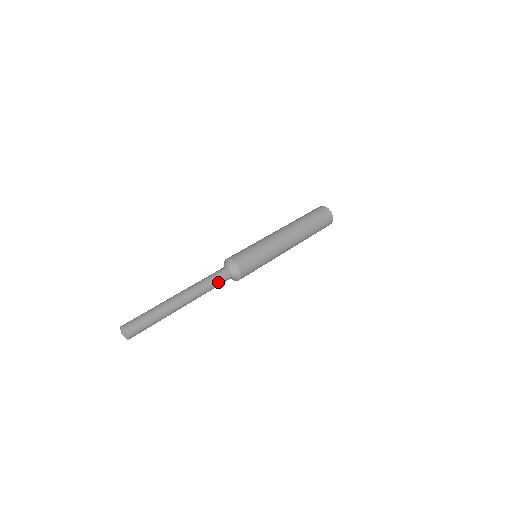
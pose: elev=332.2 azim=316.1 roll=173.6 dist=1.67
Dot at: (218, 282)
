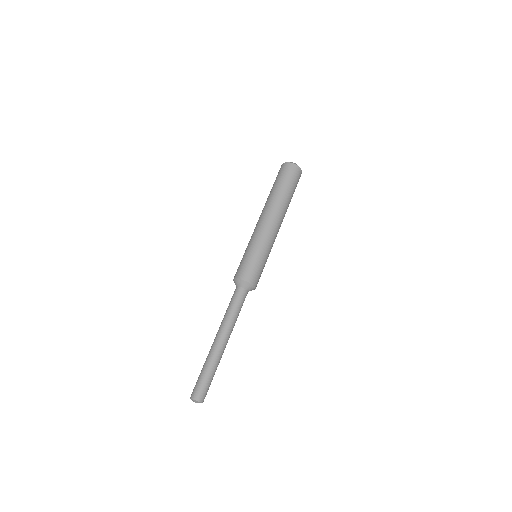
Dot at: (240, 306)
